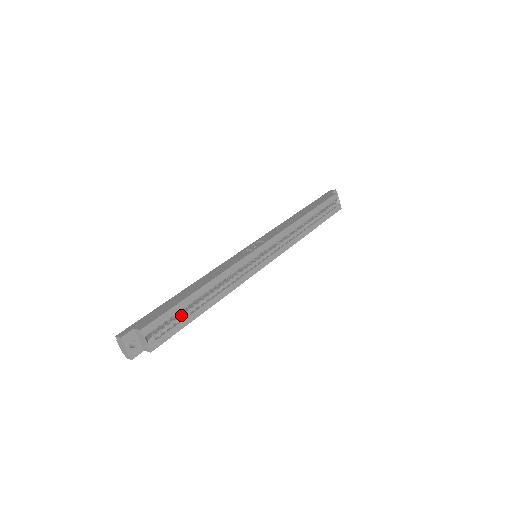
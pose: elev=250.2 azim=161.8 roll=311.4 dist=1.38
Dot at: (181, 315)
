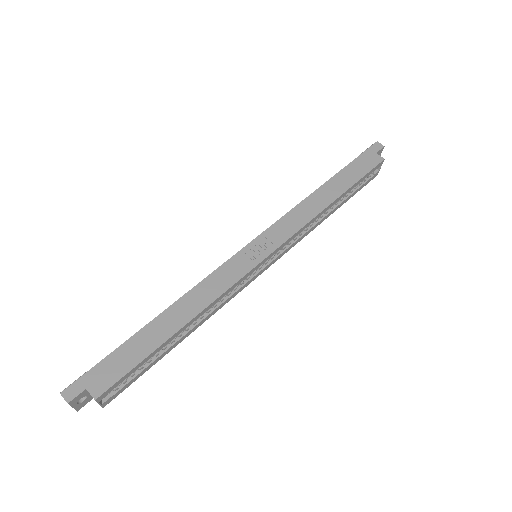
Dot at: (148, 359)
